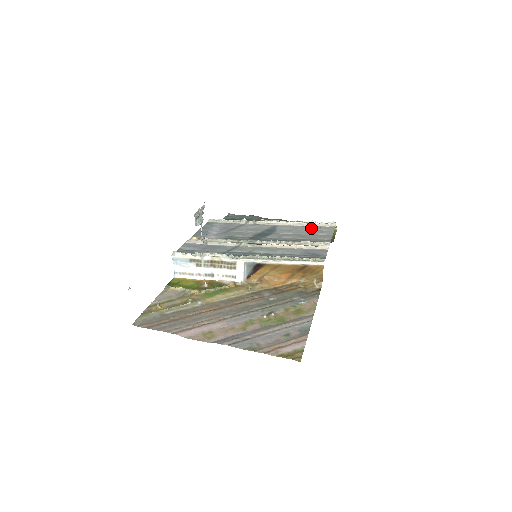
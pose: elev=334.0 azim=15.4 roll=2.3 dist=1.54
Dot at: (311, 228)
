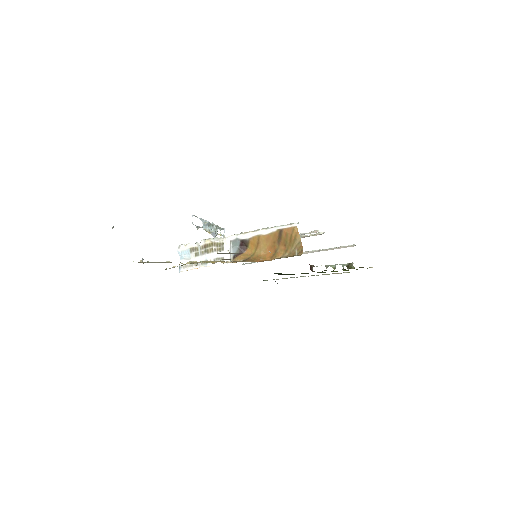
Dot at: occluded
